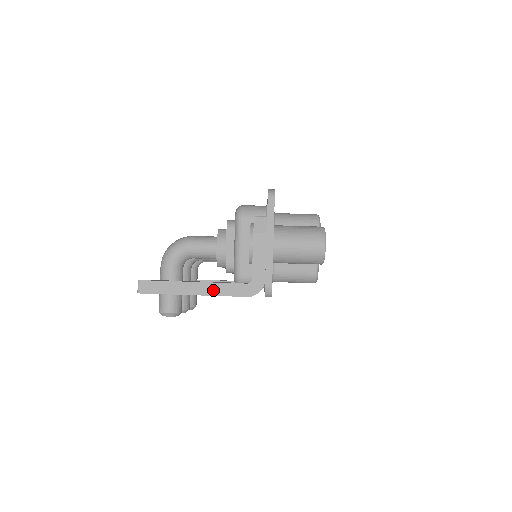
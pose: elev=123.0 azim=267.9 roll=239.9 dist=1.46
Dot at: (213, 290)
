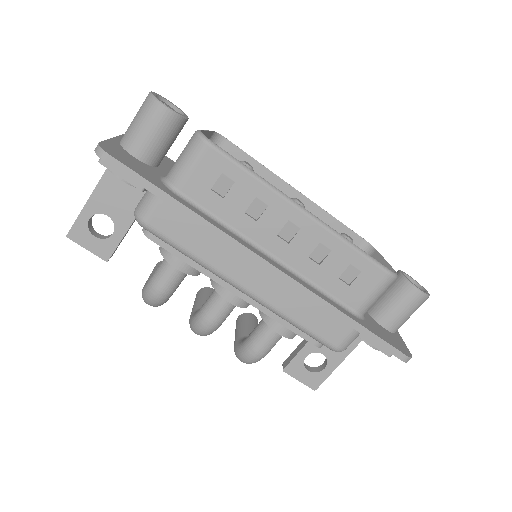
Dot at: occluded
